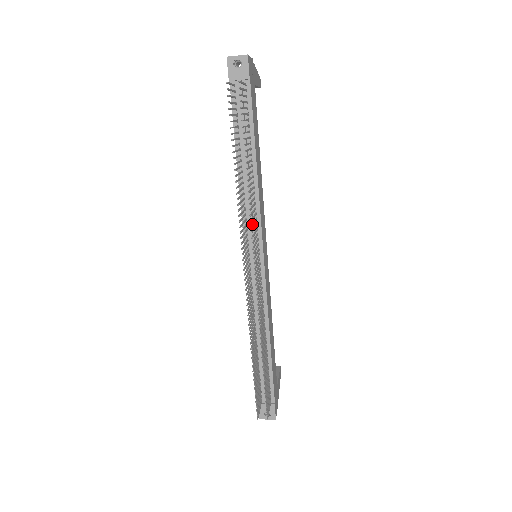
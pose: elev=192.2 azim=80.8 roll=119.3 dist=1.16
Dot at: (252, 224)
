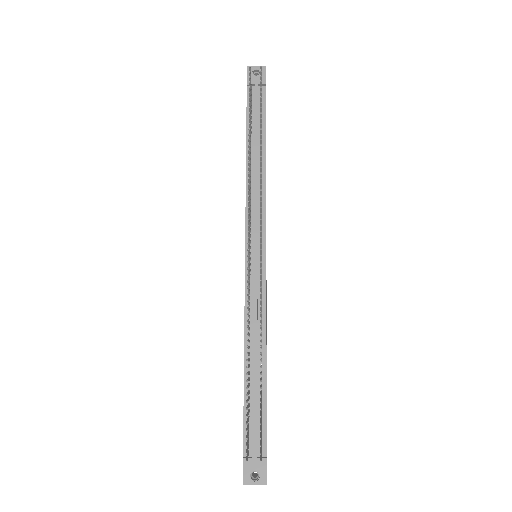
Dot at: (261, 198)
